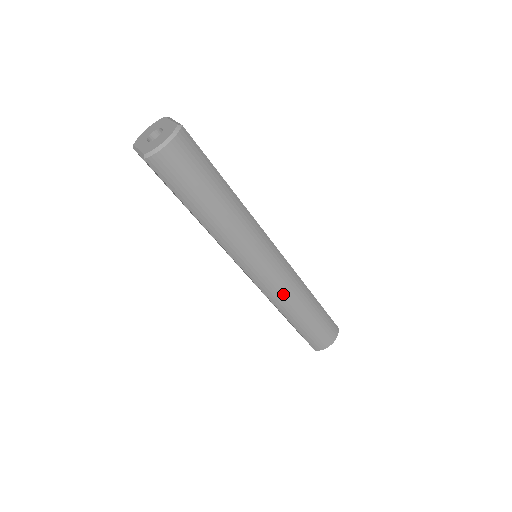
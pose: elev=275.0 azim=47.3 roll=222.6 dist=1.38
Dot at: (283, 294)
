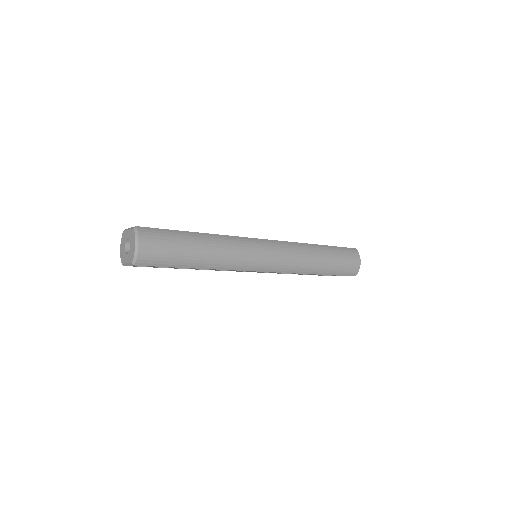
Dot at: (295, 262)
